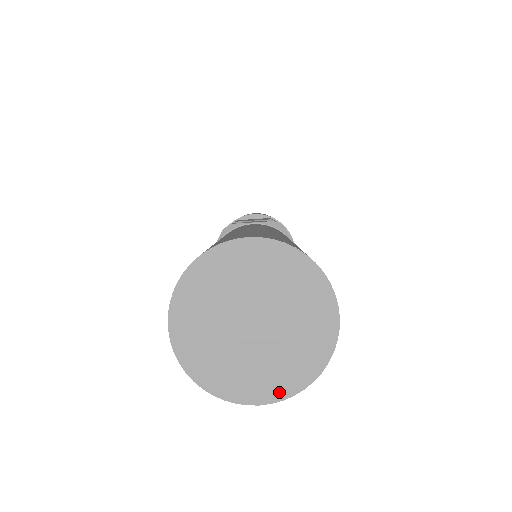
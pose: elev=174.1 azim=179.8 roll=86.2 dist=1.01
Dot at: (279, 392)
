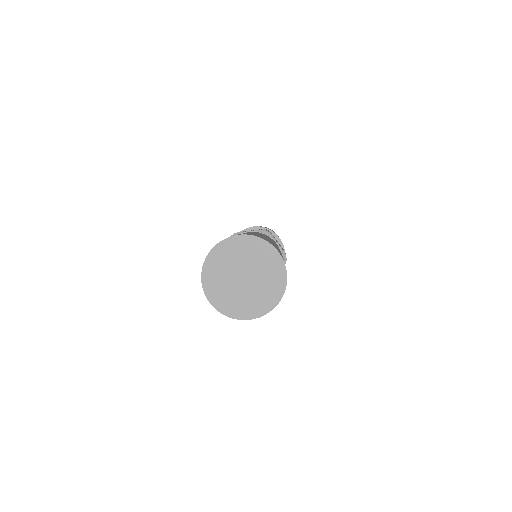
Dot at: (221, 308)
